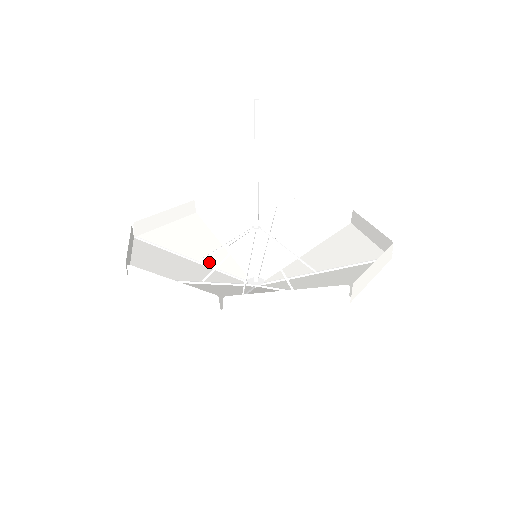
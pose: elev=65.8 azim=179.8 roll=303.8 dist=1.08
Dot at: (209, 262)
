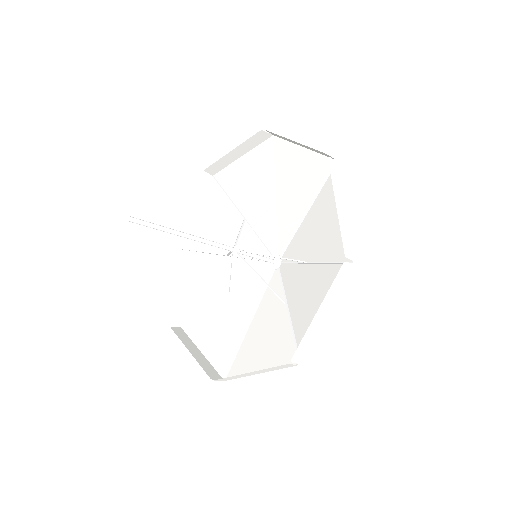
Dot at: occluded
